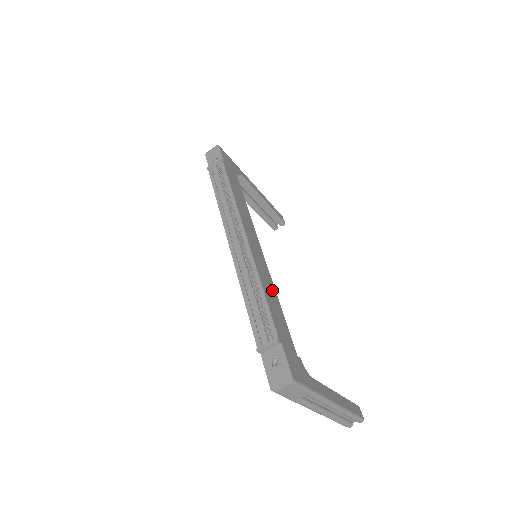
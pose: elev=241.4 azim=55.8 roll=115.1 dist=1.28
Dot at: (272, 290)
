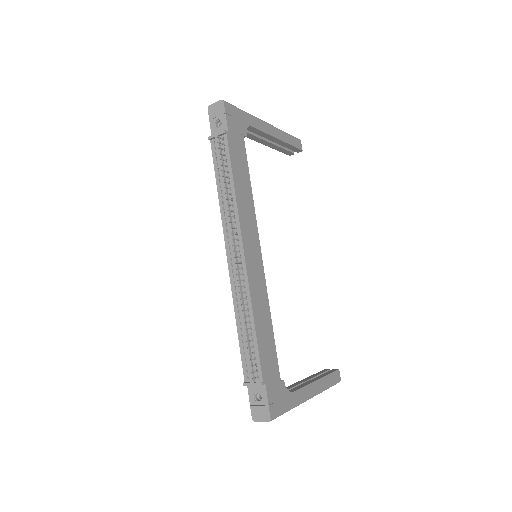
Dot at: (266, 312)
